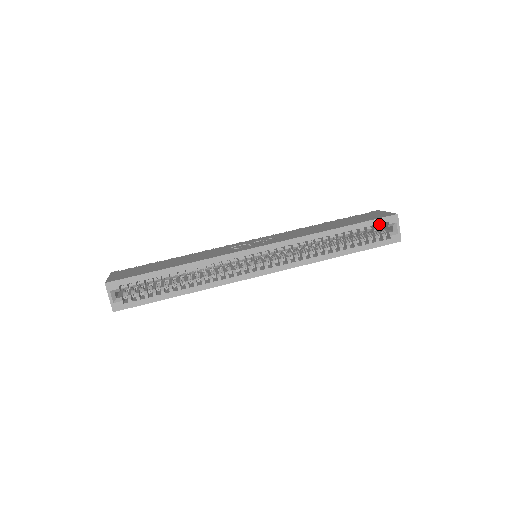
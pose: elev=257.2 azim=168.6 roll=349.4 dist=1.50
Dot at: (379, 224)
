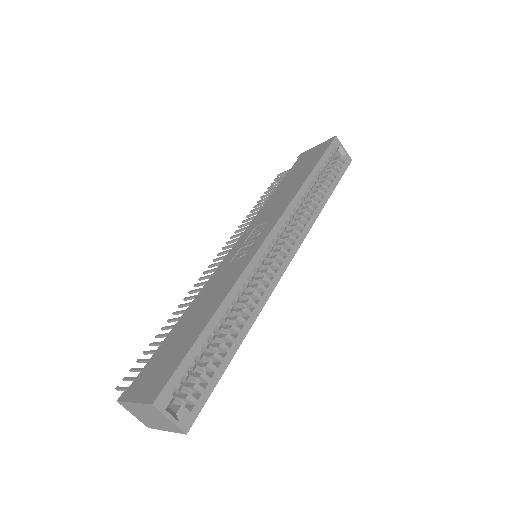
Dot at: occluded
